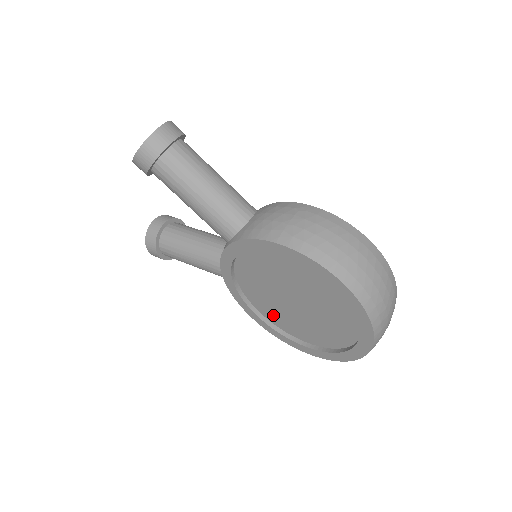
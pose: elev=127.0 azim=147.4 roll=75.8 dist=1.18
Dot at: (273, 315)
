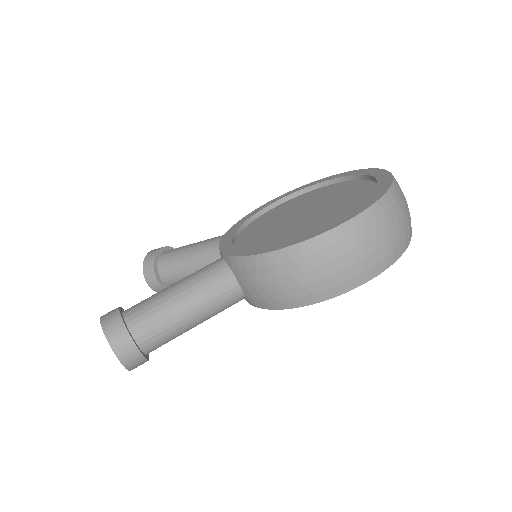
Dot at: occluded
